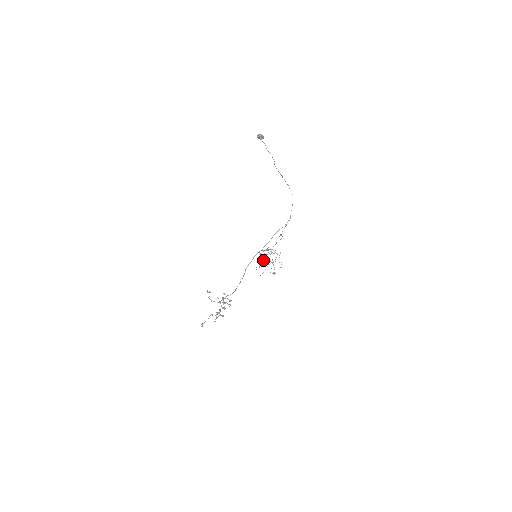
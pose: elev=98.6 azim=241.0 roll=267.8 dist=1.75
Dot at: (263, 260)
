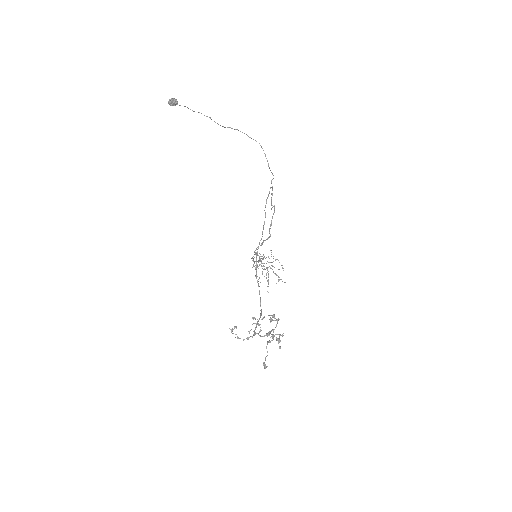
Dot at: occluded
